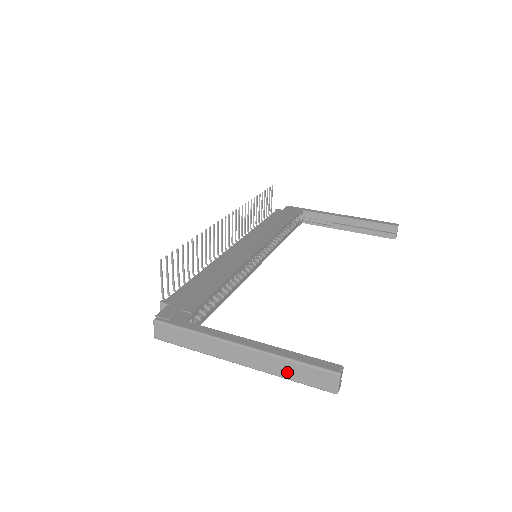
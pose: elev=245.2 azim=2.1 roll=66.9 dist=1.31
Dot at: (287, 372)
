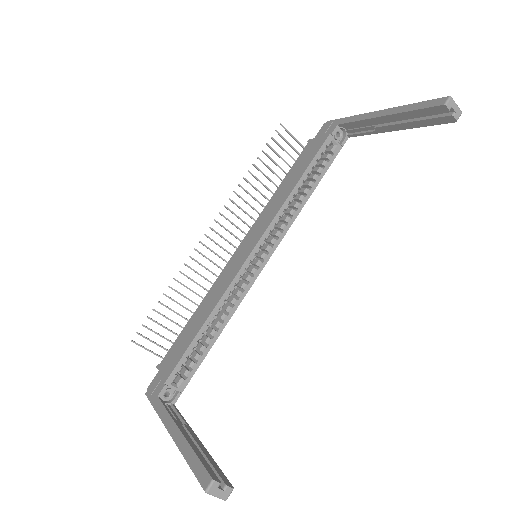
Dot at: occluded
